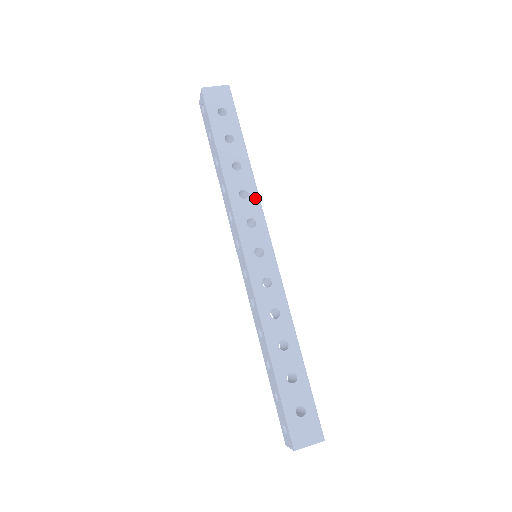
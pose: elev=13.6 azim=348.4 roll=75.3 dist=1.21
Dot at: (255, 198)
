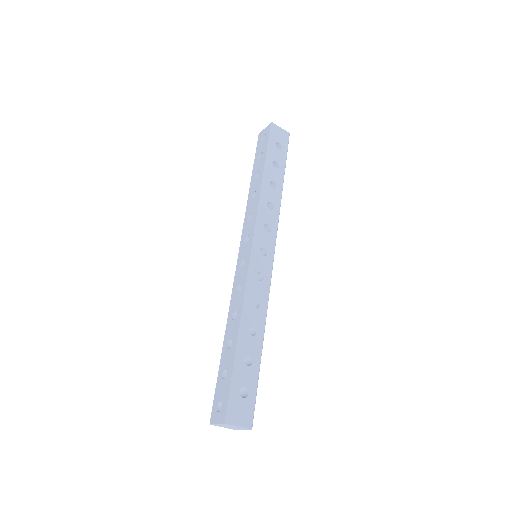
Dot at: (277, 214)
